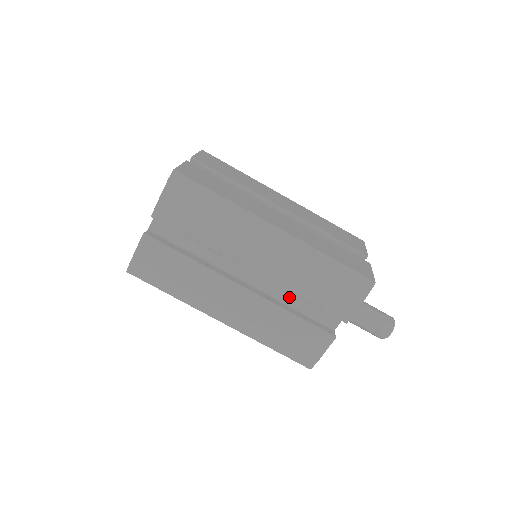
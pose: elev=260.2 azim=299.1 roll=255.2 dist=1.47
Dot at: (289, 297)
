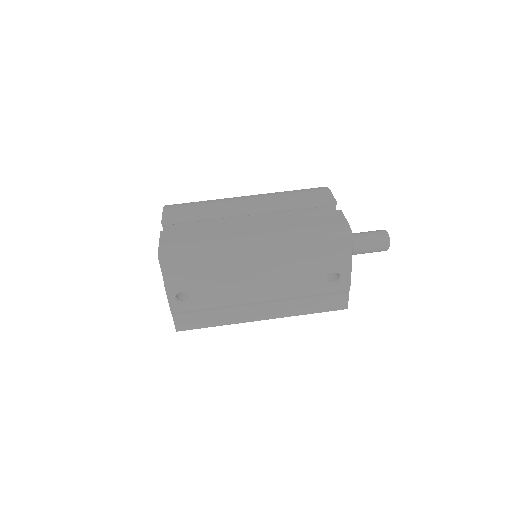
Dot at: occluded
